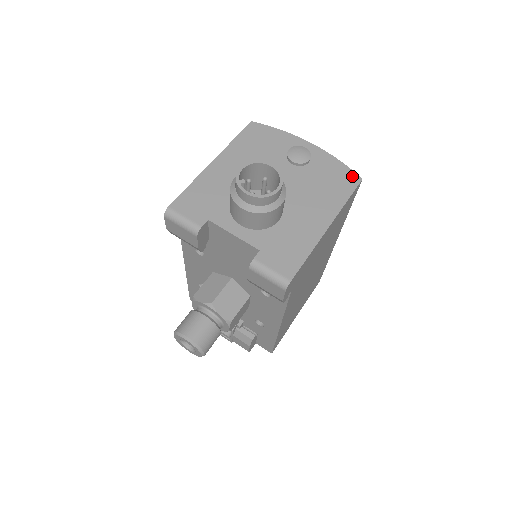
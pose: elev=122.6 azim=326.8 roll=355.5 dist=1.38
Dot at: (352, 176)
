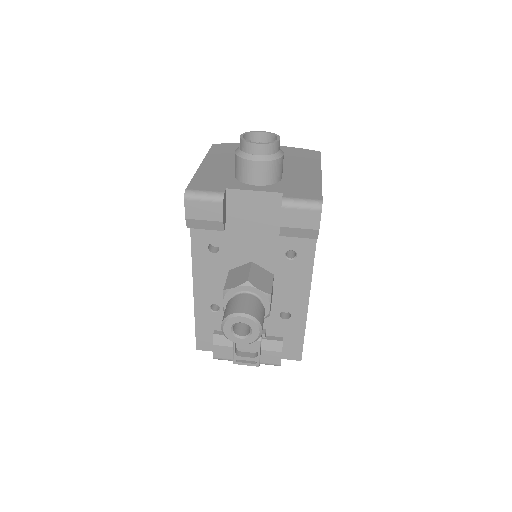
Dot at: (312, 152)
